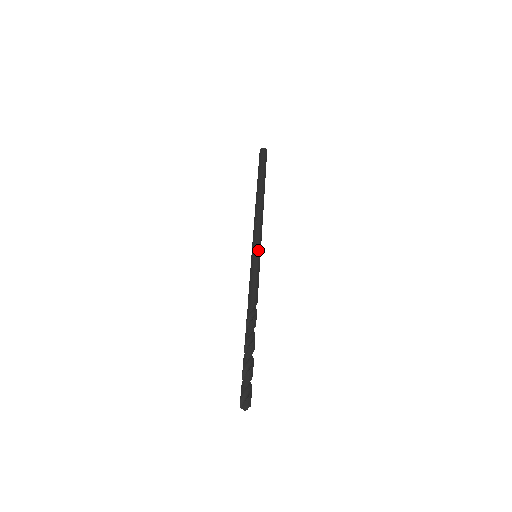
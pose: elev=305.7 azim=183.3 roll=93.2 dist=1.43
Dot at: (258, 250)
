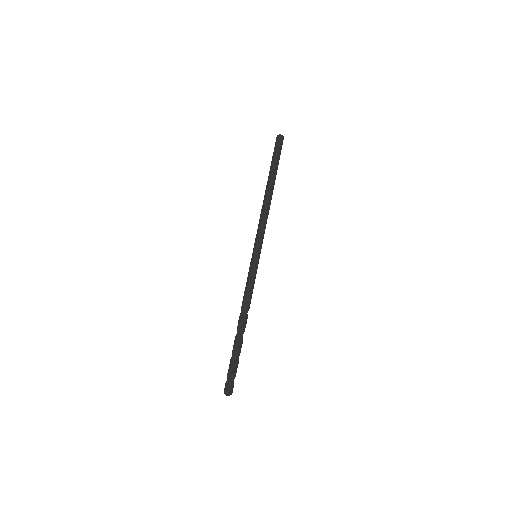
Dot at: occluded
